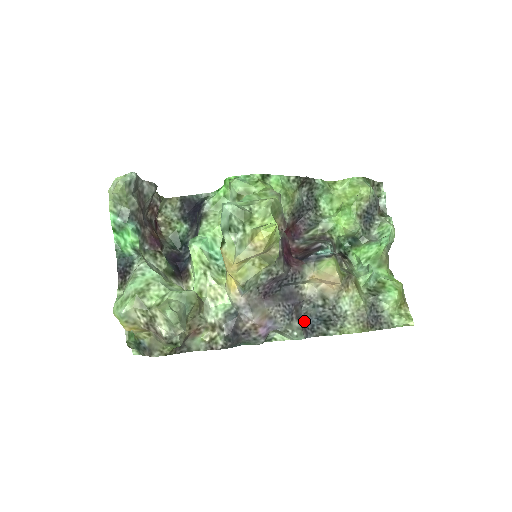
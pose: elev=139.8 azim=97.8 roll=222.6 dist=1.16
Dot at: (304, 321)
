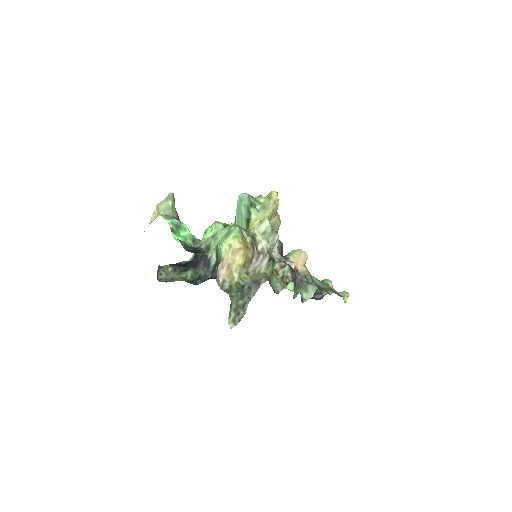
Dot at: occluded
